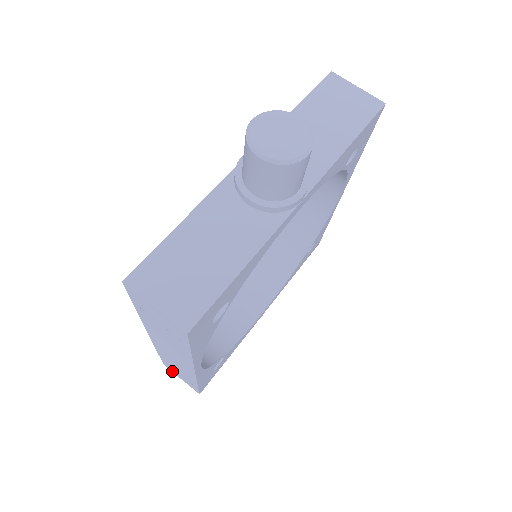
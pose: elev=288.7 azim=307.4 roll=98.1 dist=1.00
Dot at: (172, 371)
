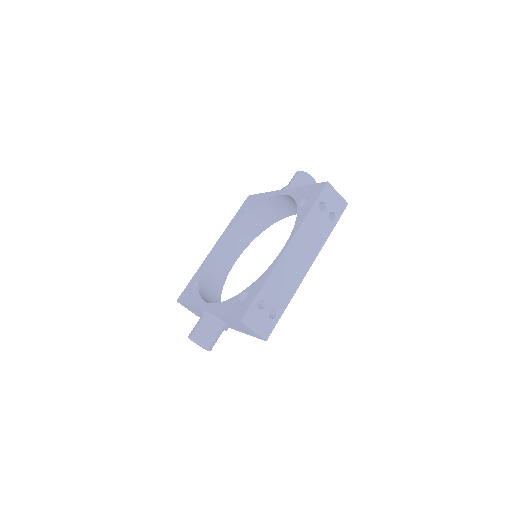
Dot at: occluded
